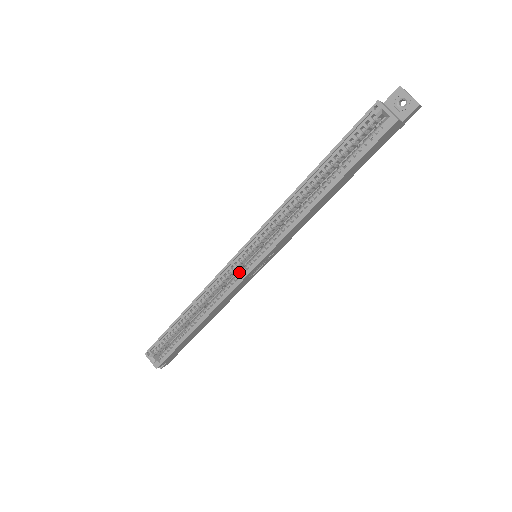
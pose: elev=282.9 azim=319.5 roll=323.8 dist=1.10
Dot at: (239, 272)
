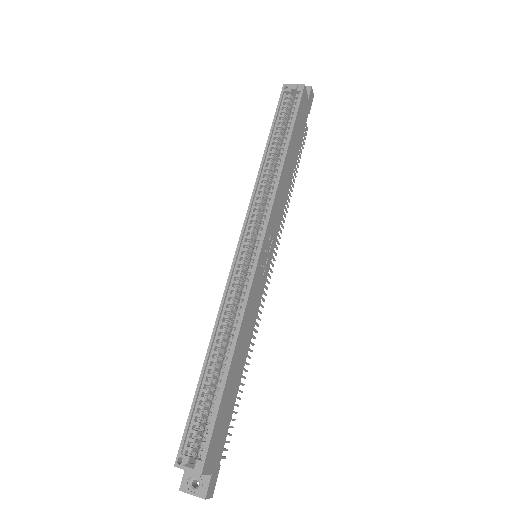
Dot at: occluded
